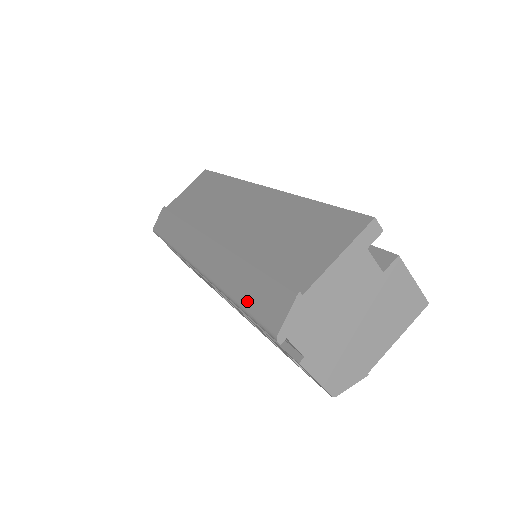
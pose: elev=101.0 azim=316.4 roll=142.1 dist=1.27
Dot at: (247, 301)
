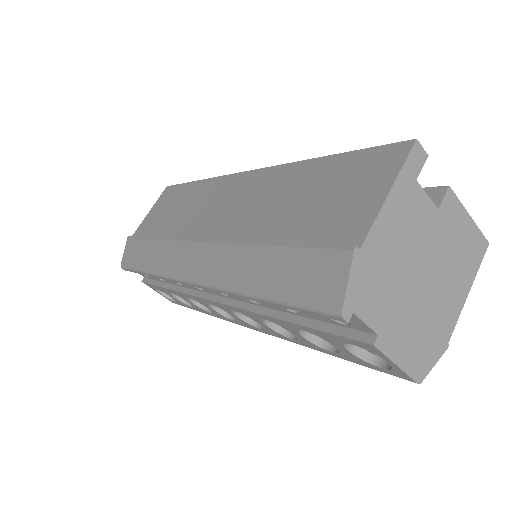
Dot at: (279, 288)
